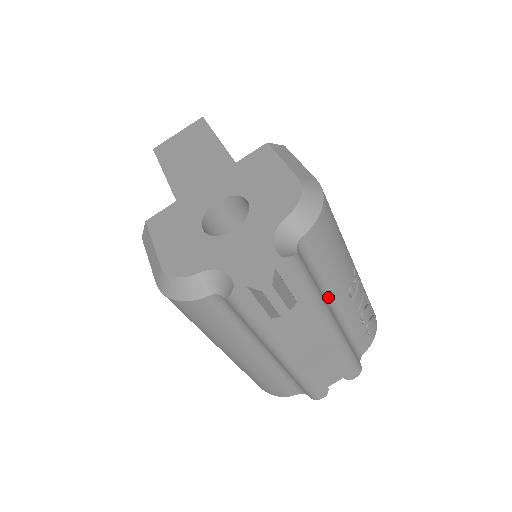
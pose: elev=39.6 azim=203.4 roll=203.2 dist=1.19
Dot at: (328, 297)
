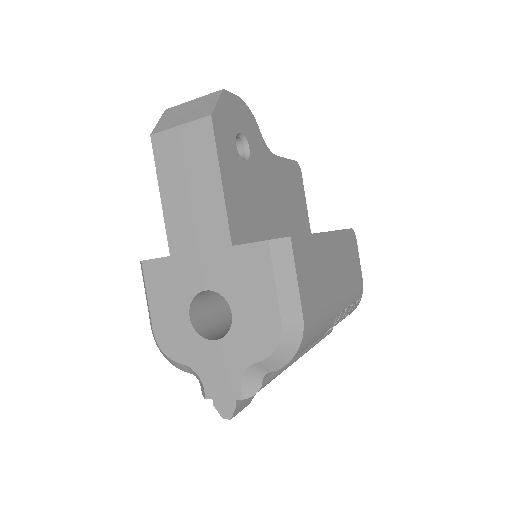
Dot at: occluded
